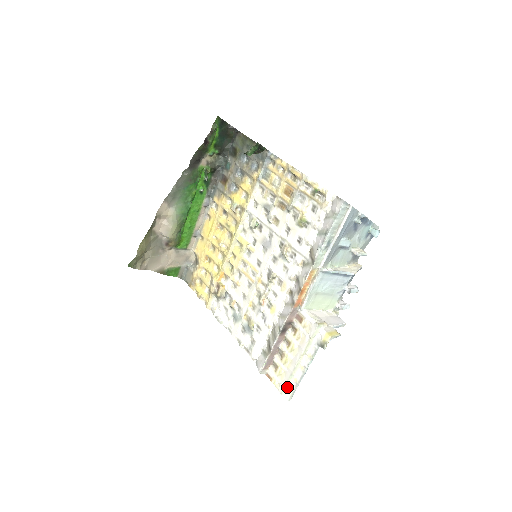
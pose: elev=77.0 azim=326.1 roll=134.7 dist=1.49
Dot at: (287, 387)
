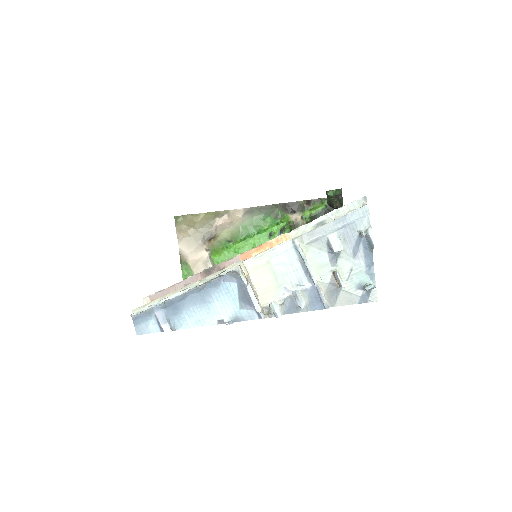
Dot at: (146, 306)
